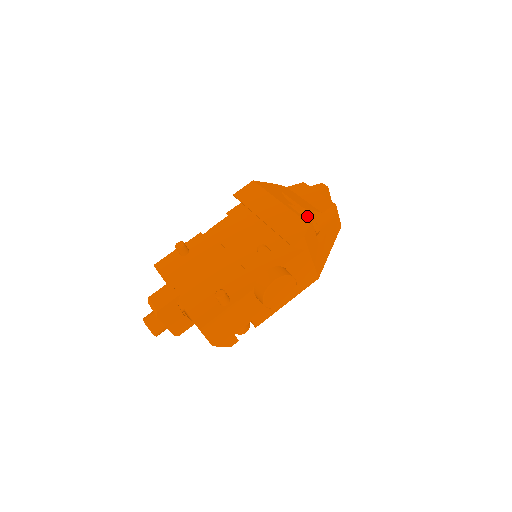
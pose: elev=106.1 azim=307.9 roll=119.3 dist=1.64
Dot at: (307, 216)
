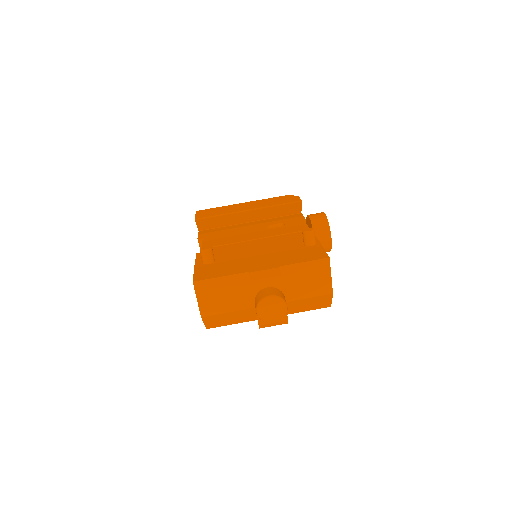
Dot at: occluded
